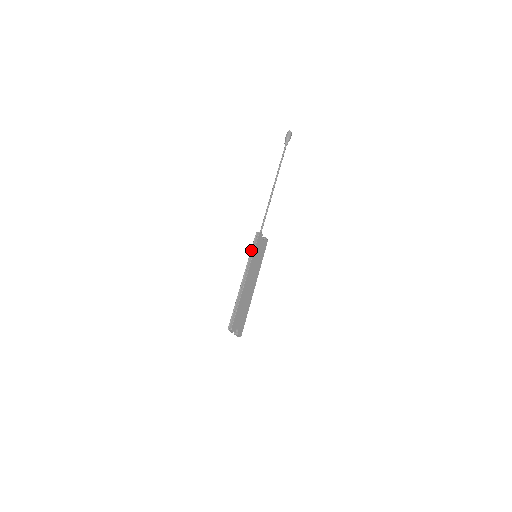
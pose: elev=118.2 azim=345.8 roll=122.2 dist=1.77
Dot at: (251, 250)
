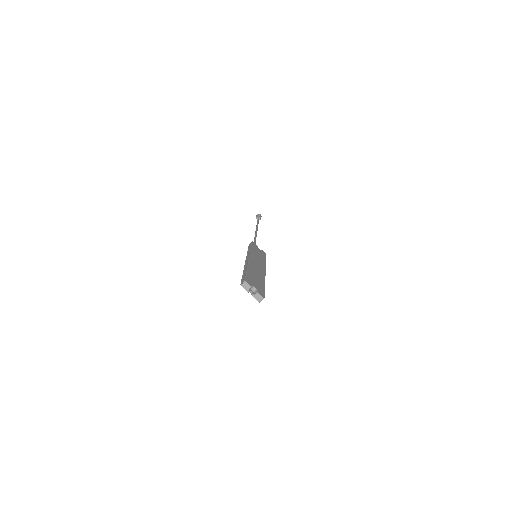
Dot at: occluded
